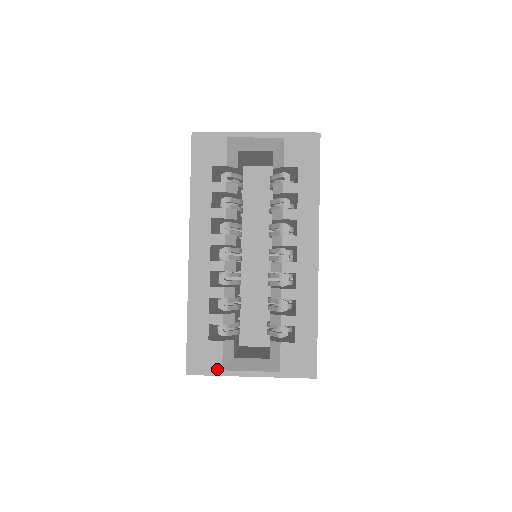
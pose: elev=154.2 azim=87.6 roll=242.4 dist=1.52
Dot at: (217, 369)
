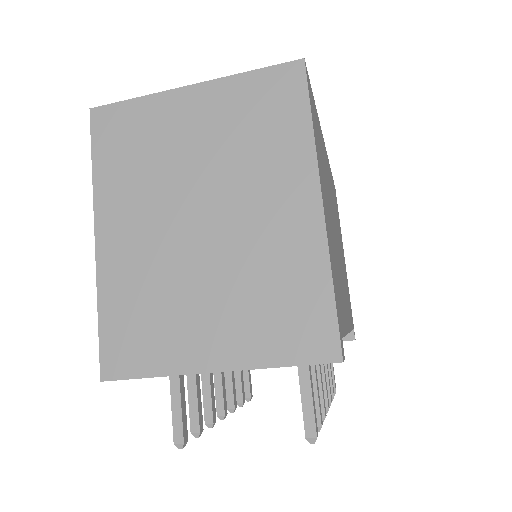
Dot at: occluded
